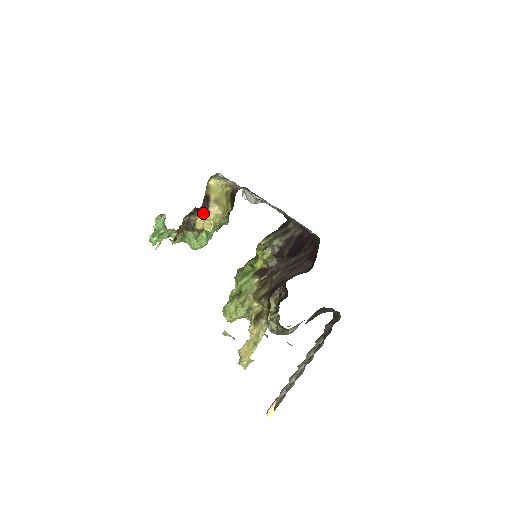
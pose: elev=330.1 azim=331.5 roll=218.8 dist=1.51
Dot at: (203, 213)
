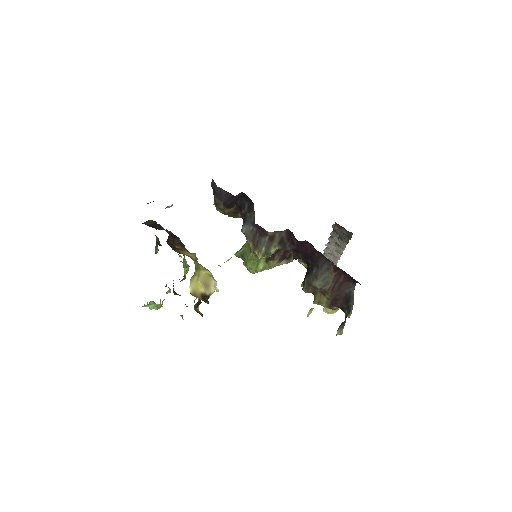
Dot at: occluded
